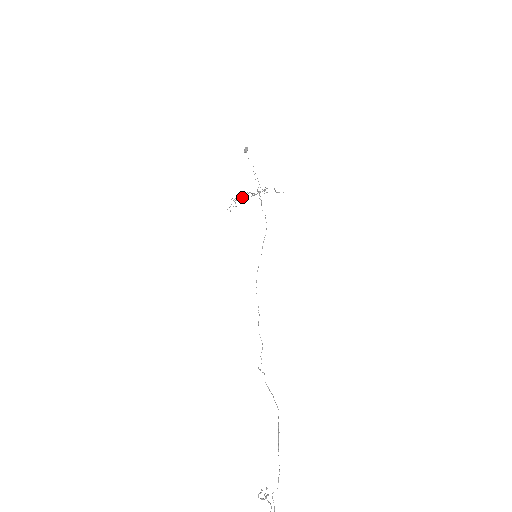
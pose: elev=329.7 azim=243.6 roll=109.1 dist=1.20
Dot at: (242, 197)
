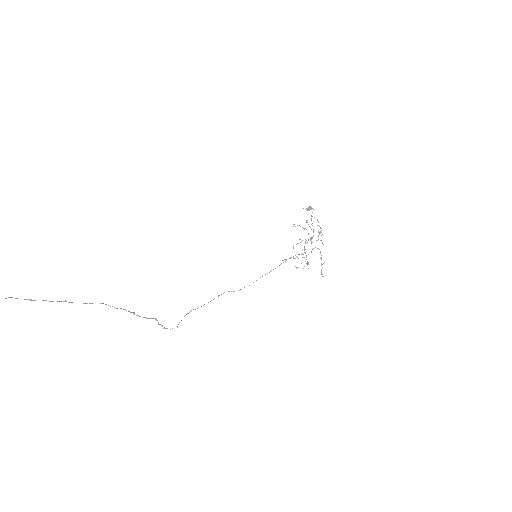
Dot at: (321, 265)
